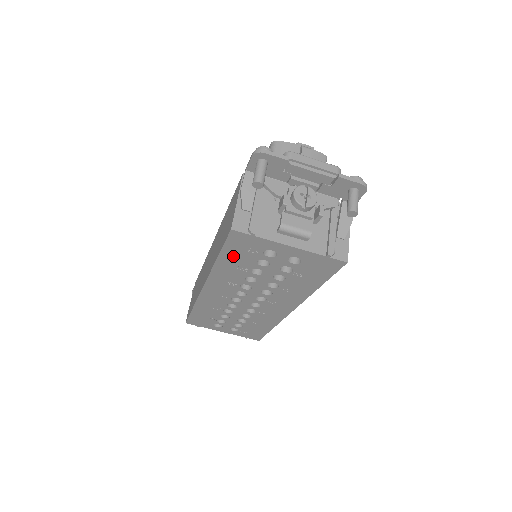
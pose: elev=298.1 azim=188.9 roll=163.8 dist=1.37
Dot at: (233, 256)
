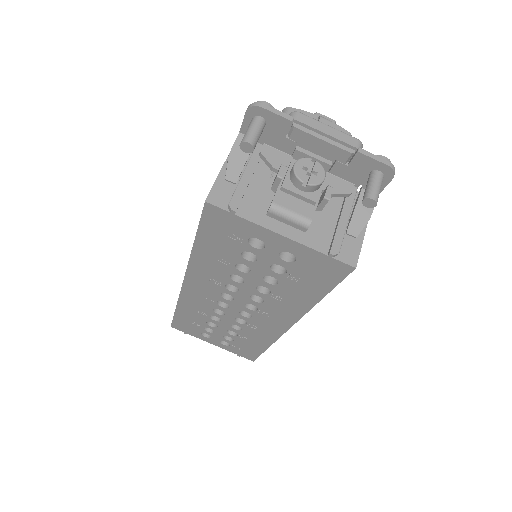
Dot at: (212, 242)
